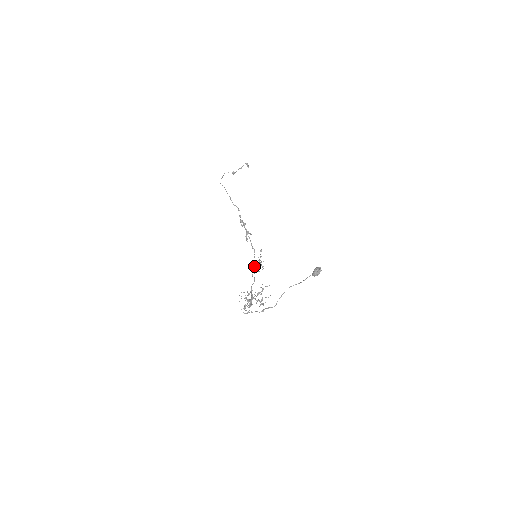
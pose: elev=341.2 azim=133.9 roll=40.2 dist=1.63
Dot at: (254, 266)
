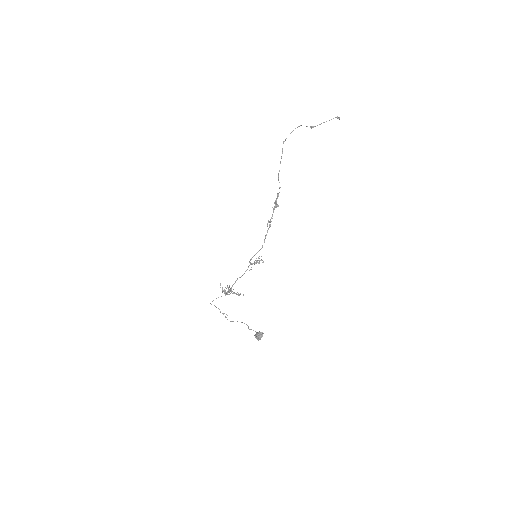
Dot at: occluded
